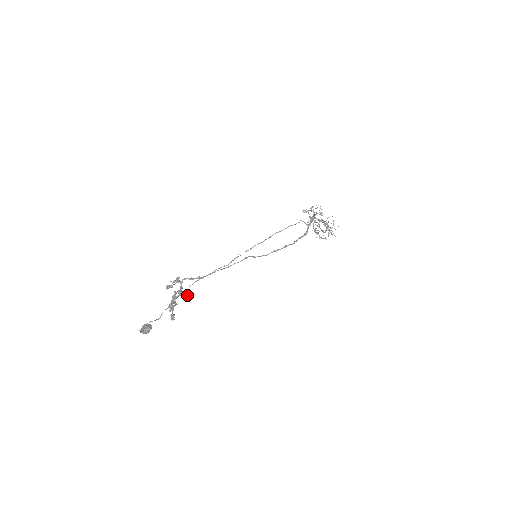
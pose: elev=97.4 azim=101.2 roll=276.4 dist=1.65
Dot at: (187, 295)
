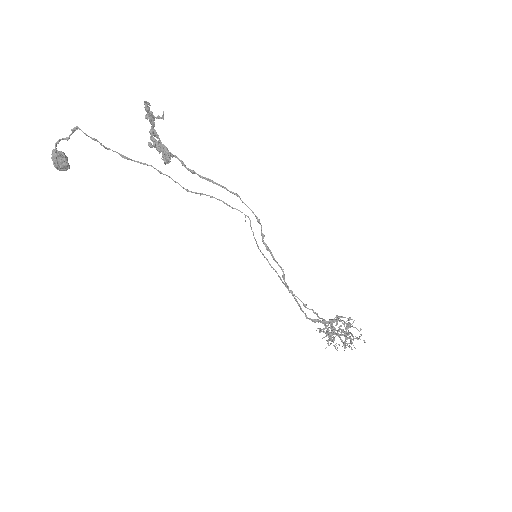
Dot at: (167, 154)
